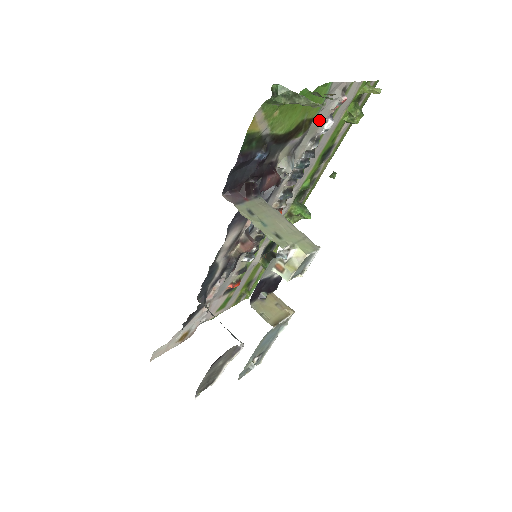
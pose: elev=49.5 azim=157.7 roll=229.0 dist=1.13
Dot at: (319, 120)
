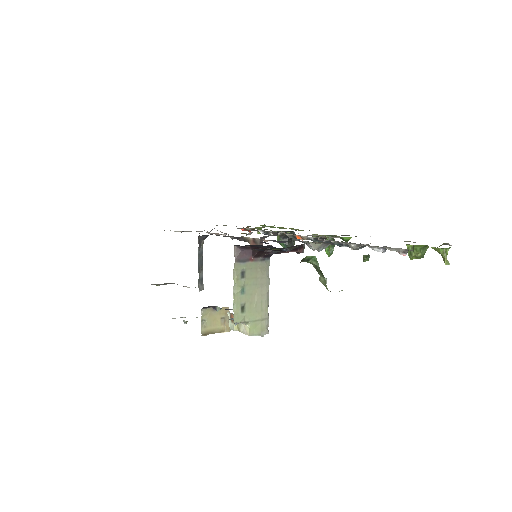
Dot at: occluded
